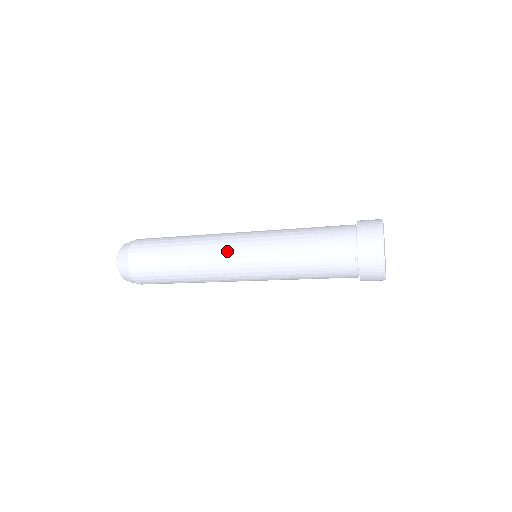
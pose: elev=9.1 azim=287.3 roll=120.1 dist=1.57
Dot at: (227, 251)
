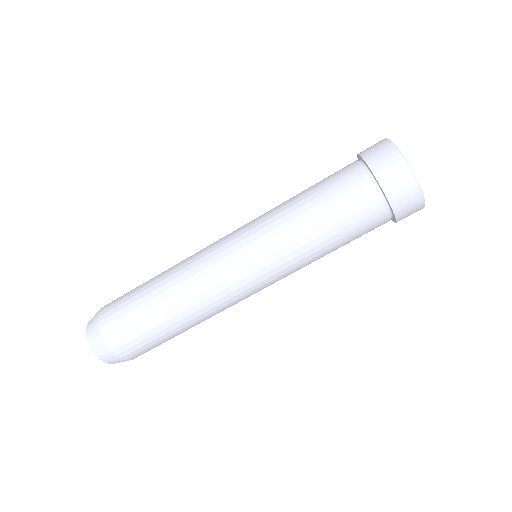
Dot at: (220, 264)
